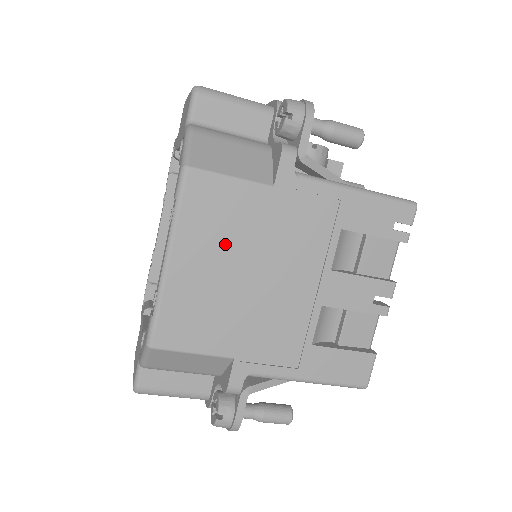
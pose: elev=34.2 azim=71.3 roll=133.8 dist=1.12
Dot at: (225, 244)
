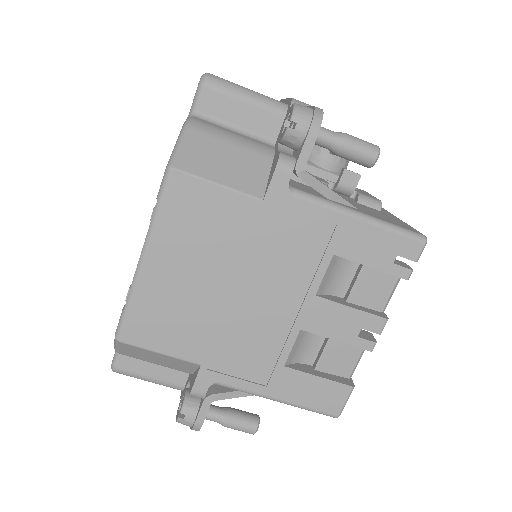
Dot at: (204, 252)
